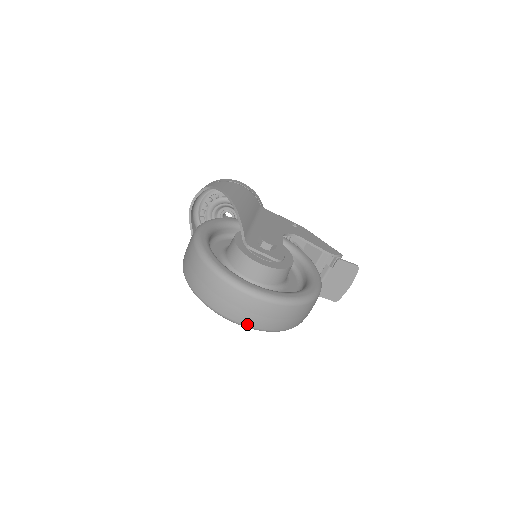
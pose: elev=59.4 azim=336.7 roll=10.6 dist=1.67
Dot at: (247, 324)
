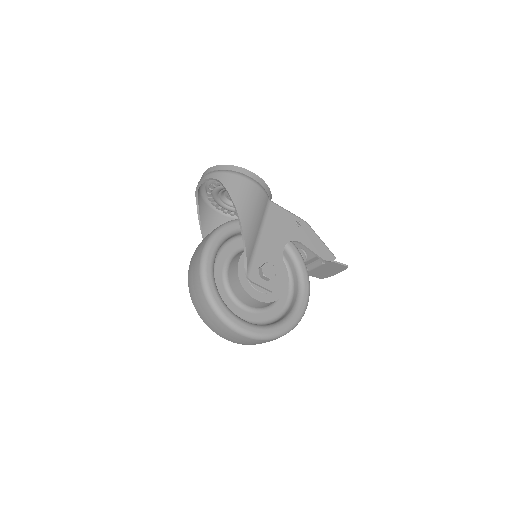
Dot at: (239, 343)
